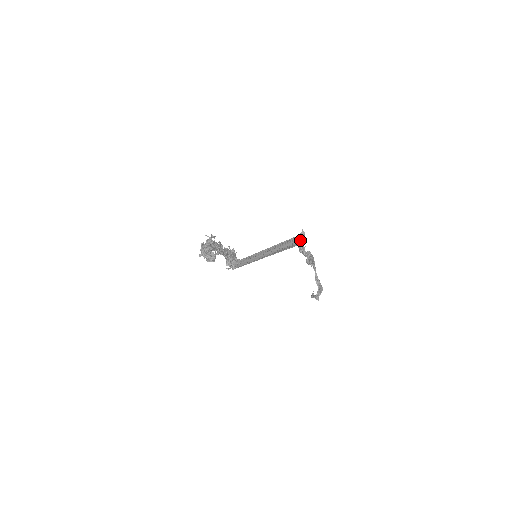
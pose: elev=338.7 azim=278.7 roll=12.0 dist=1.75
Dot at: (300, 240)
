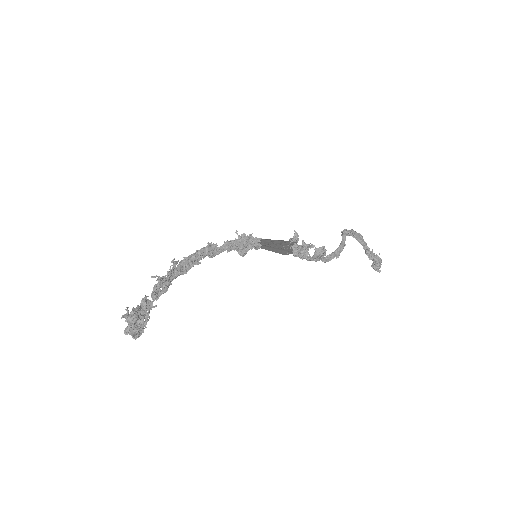
Dot at: (294, 246)
